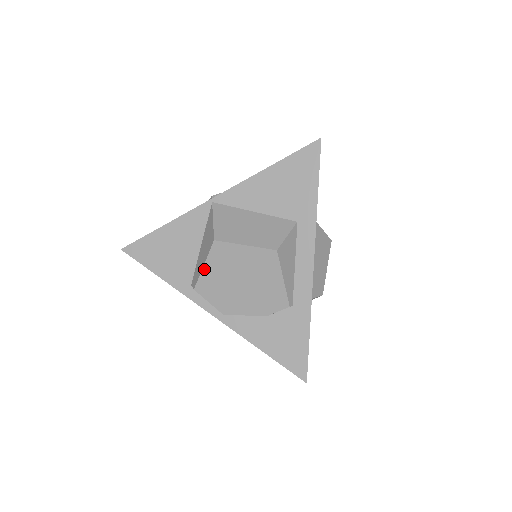
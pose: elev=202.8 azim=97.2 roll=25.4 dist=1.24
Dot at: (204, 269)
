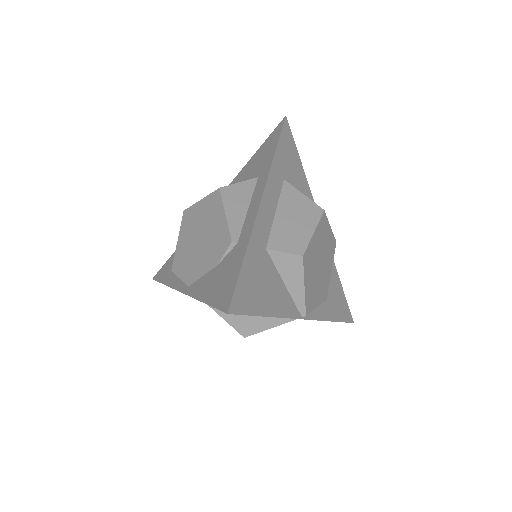
Dot at: (178, 244)
